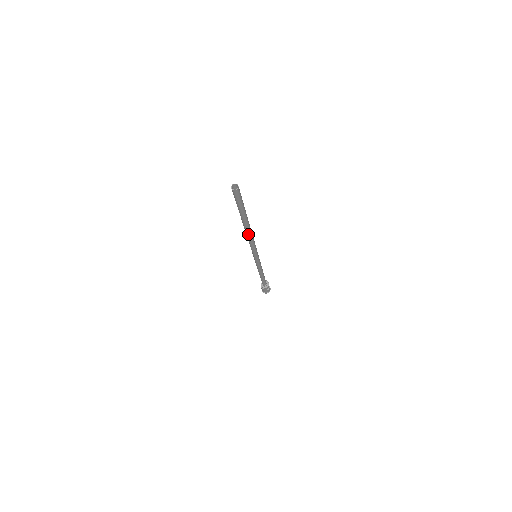
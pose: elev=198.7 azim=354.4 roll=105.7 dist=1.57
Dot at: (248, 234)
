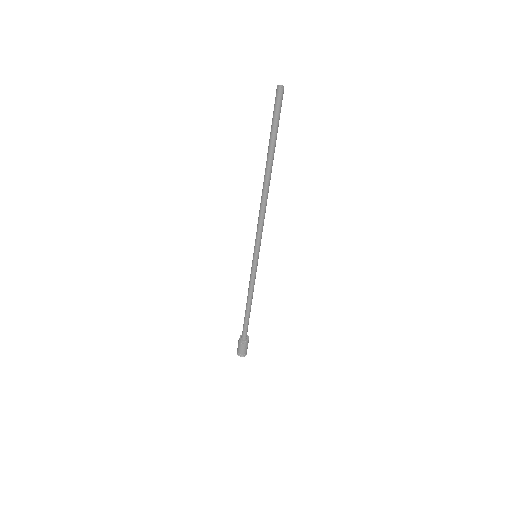
Dot at: (265, 193)
